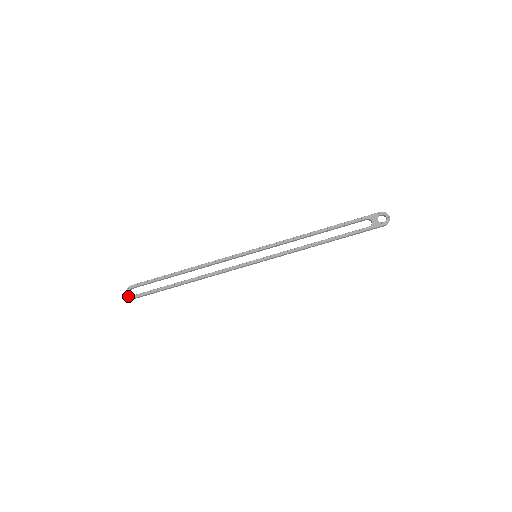
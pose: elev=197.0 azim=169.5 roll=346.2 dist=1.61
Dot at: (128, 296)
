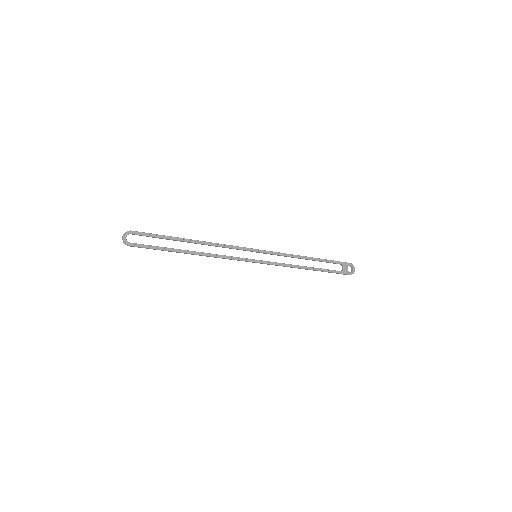
Dot at: (125, 241)
